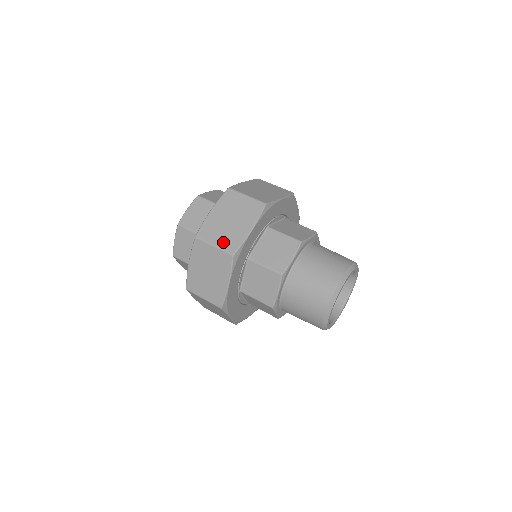
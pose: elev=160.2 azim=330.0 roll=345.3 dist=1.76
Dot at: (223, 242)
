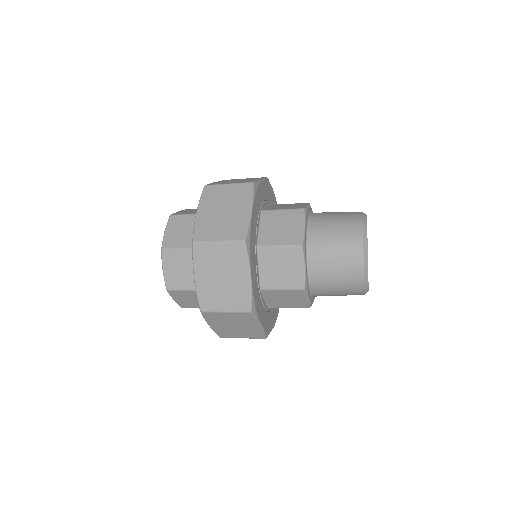
Dot at: (232, 304)
